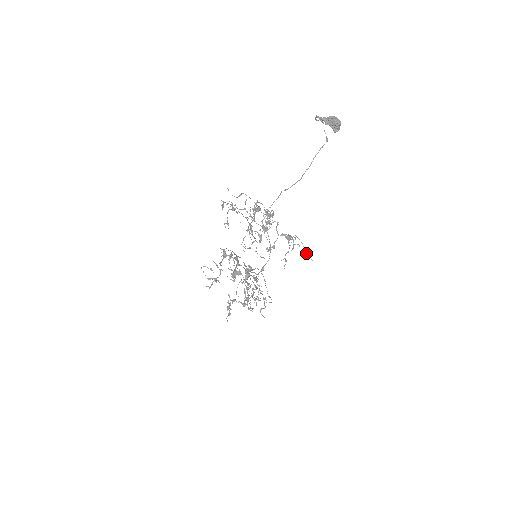
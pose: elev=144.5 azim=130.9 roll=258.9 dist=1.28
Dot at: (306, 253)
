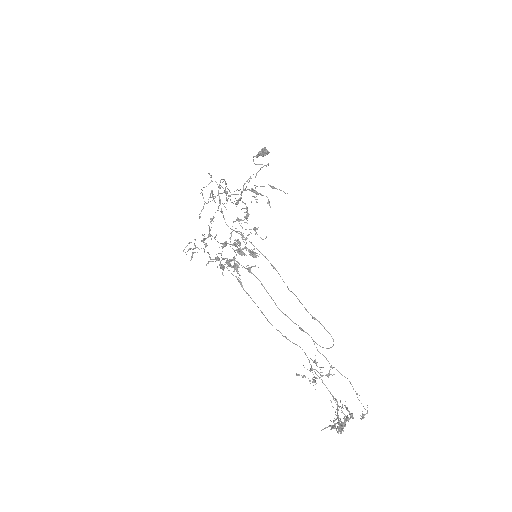
Dot at: (273, 187)
